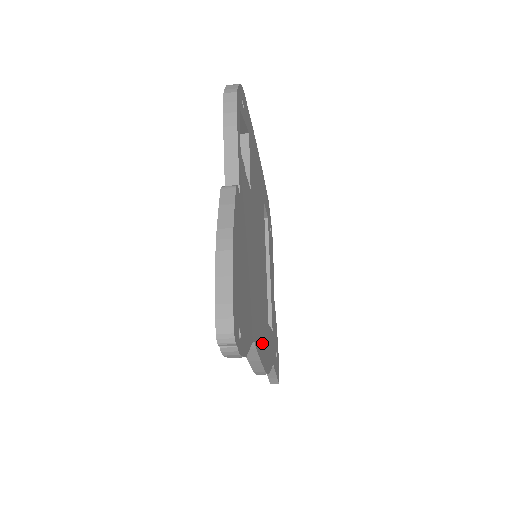
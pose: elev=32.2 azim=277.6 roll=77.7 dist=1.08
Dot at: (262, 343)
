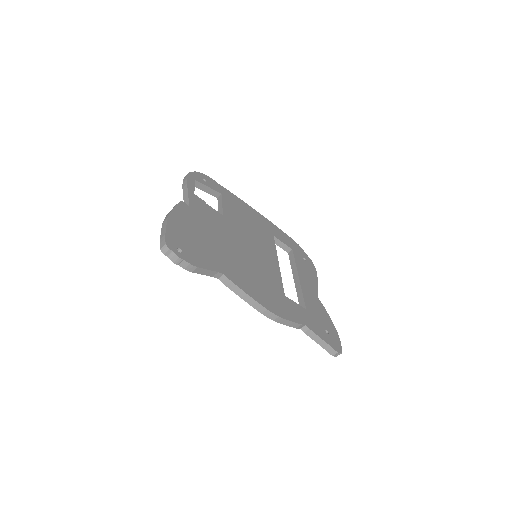
Dot at: (255, 291)
